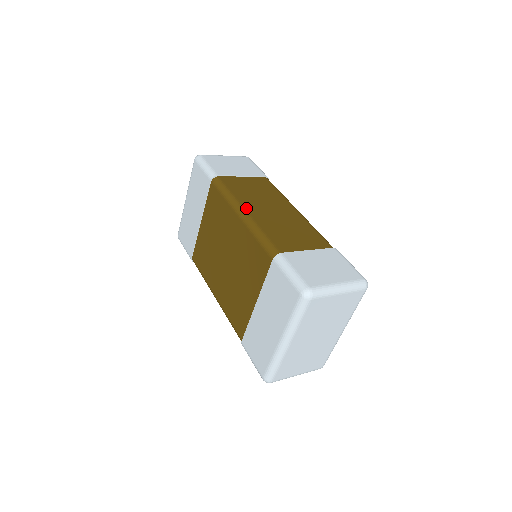
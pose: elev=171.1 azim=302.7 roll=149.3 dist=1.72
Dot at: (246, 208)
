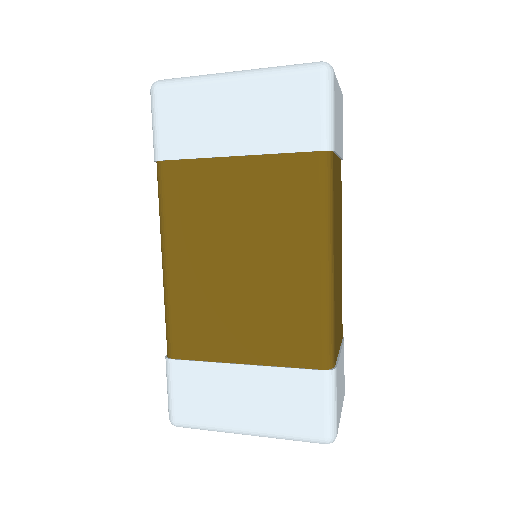
Dot at: occluded
